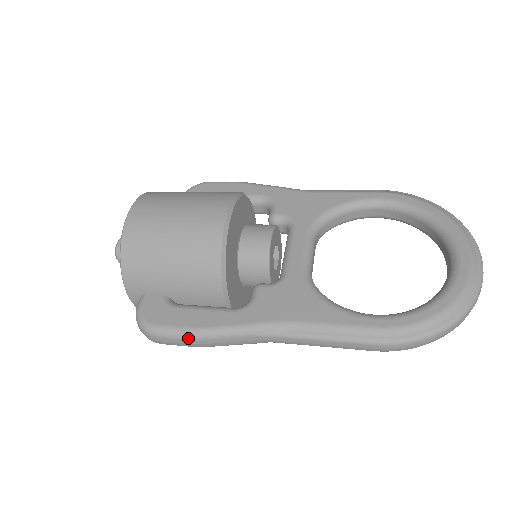
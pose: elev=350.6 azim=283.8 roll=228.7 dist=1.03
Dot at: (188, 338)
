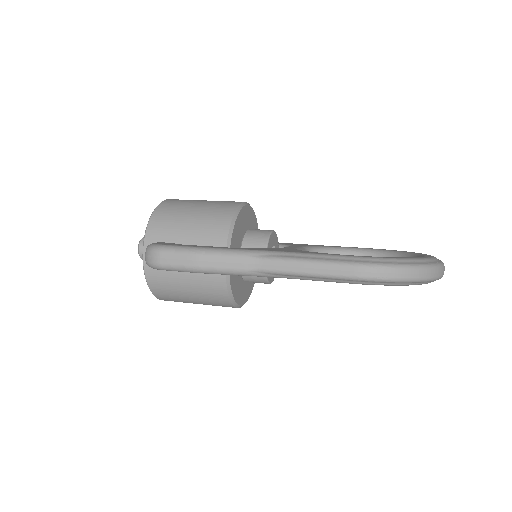
Dot at: (189, 252)
